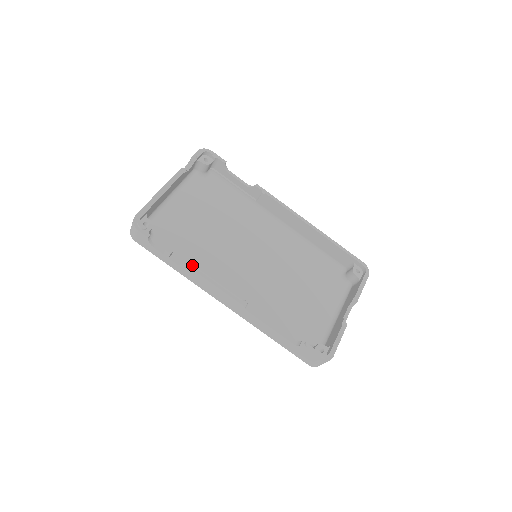
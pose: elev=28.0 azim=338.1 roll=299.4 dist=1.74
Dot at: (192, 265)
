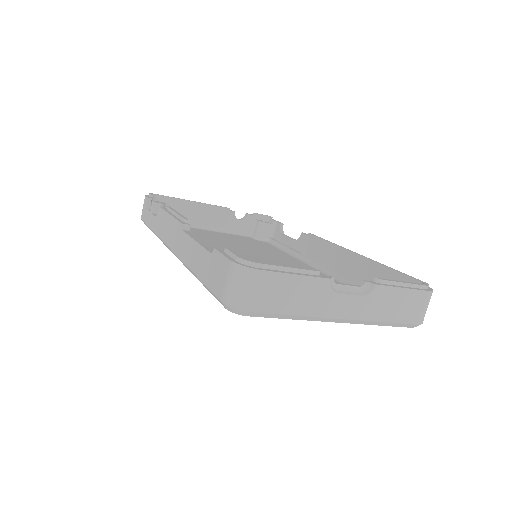
Dot at: (164, 208)
